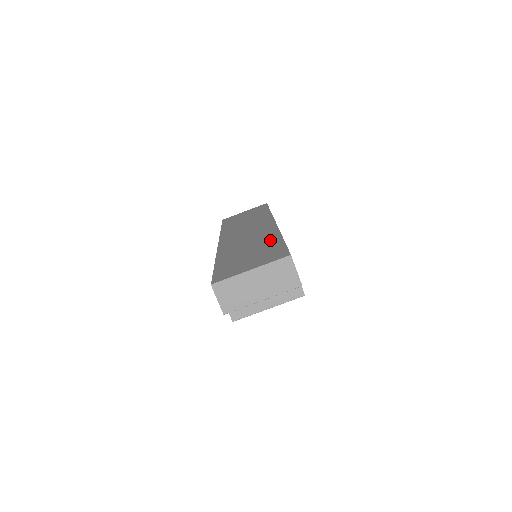
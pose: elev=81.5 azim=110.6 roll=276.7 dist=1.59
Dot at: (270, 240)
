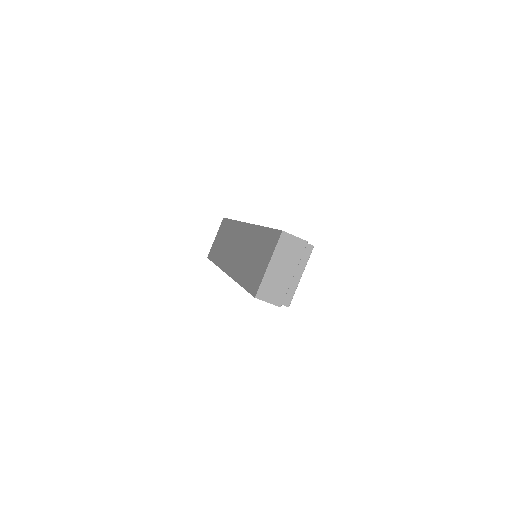
Dot at: (257, 236)
